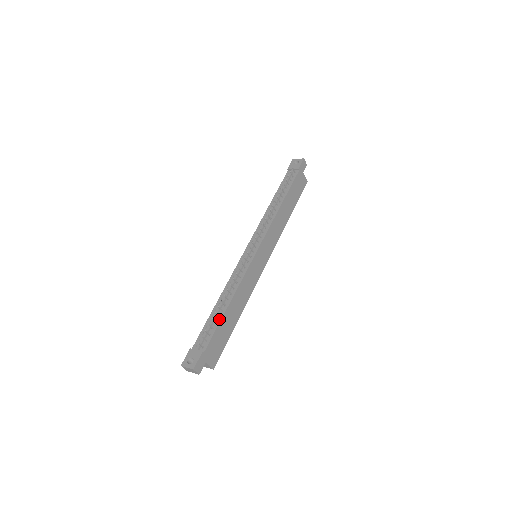
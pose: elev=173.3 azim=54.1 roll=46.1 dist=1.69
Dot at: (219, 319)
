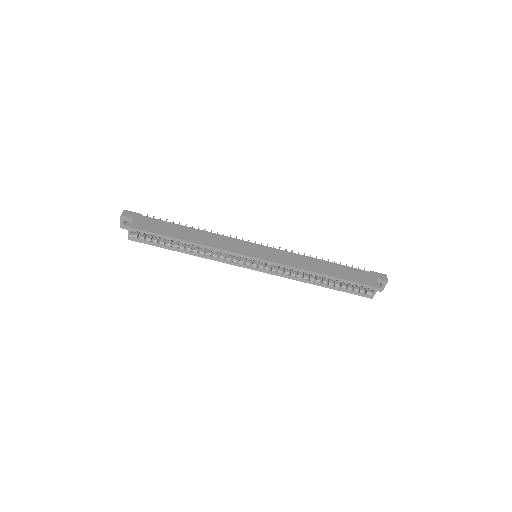
Dot at: (176, 225)
